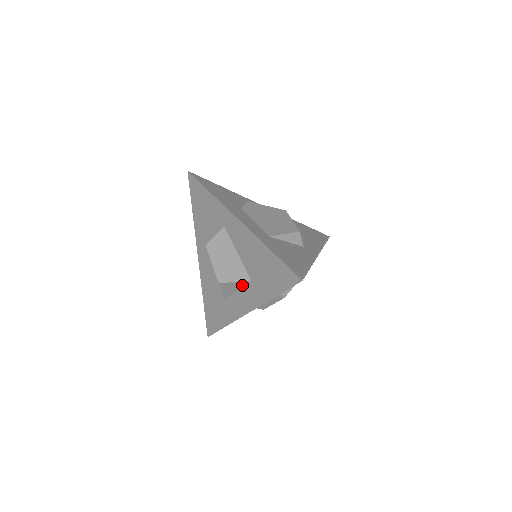
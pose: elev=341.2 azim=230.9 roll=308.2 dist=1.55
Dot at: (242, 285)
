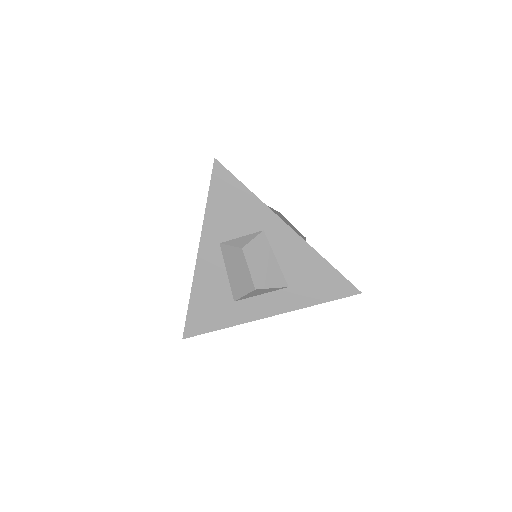
Dot at: (273, 290)
